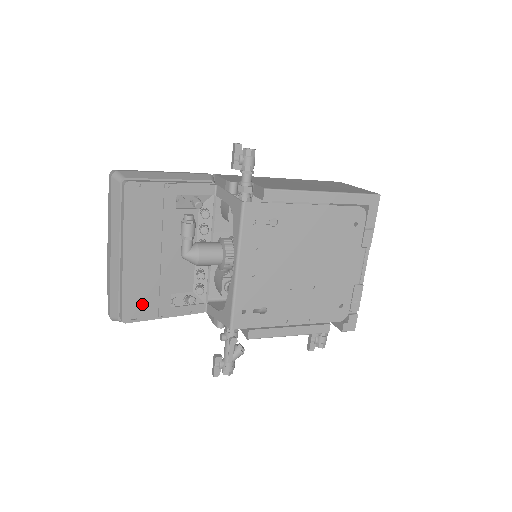
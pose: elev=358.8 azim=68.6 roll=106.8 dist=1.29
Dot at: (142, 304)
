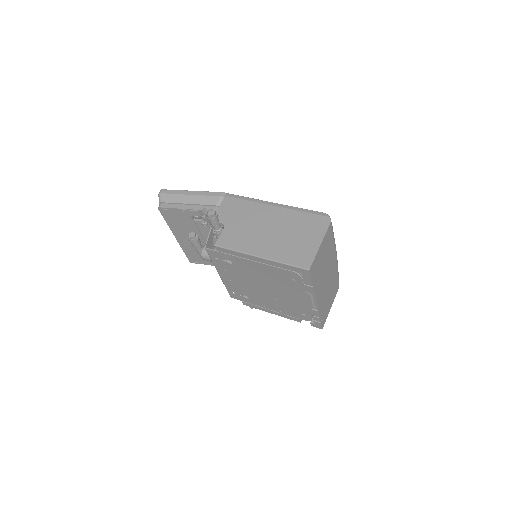
Dot at: (198, 257)
